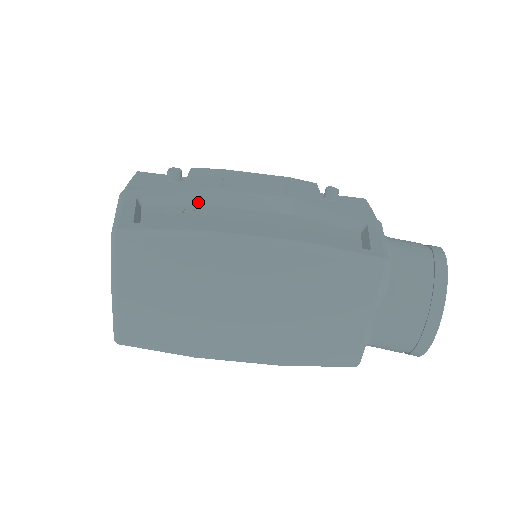
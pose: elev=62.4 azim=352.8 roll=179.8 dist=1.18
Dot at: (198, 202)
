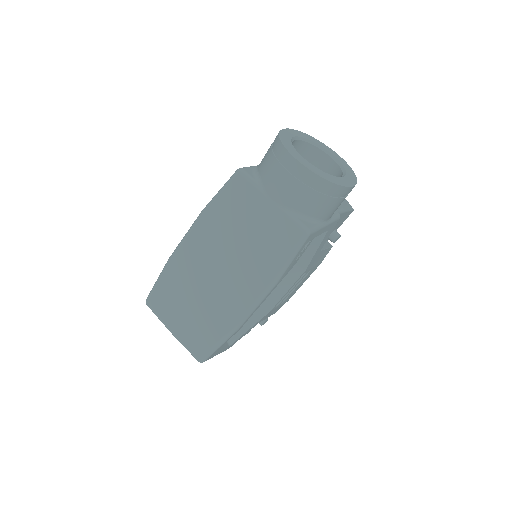
Dot at: occluded
